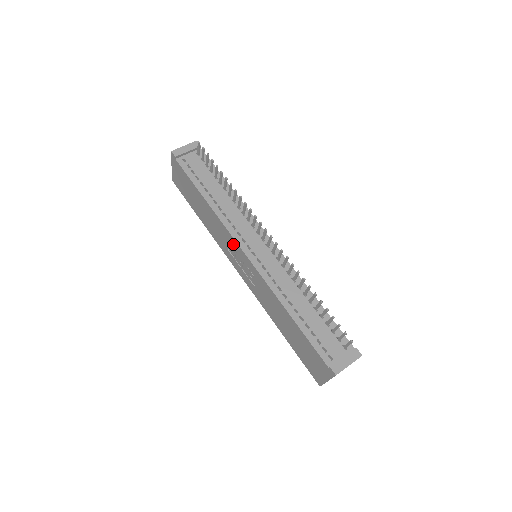
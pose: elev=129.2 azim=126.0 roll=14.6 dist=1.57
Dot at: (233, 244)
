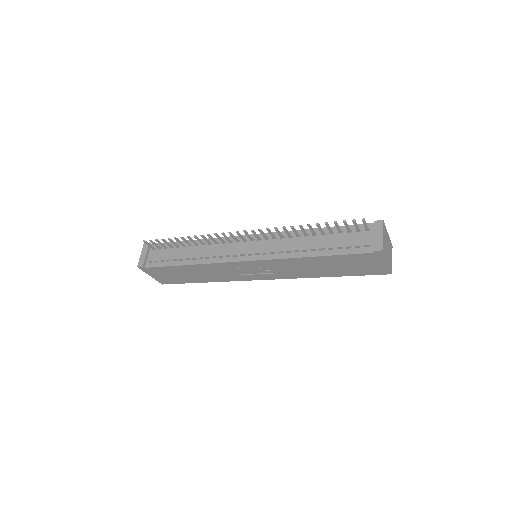
Dot at: (233, 266)
